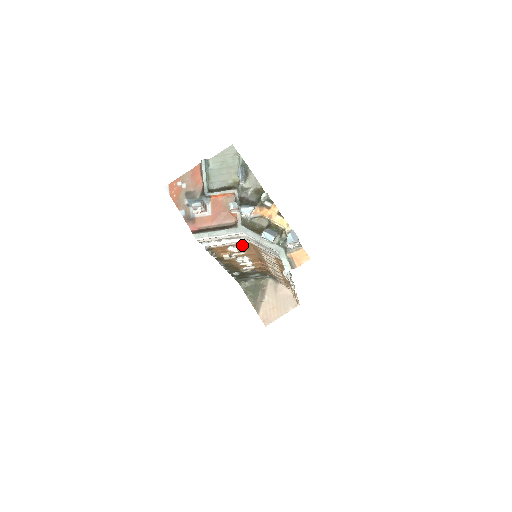
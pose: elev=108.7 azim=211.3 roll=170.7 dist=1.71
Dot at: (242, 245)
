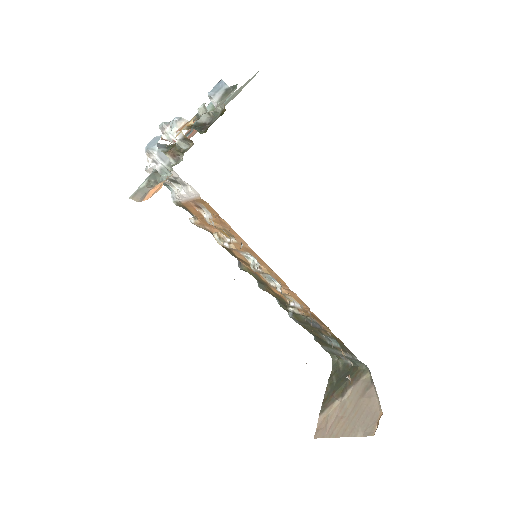
Dot at: (208, 208)
